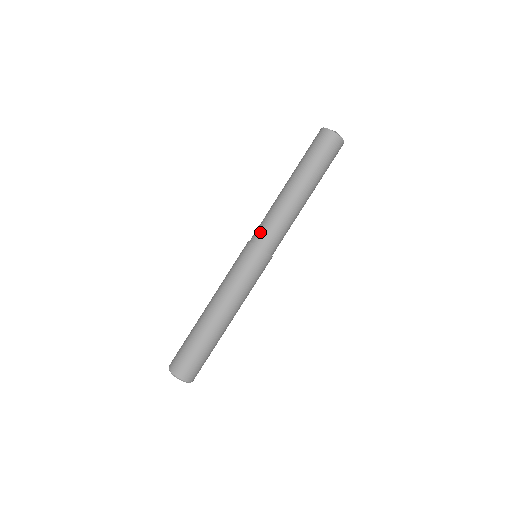
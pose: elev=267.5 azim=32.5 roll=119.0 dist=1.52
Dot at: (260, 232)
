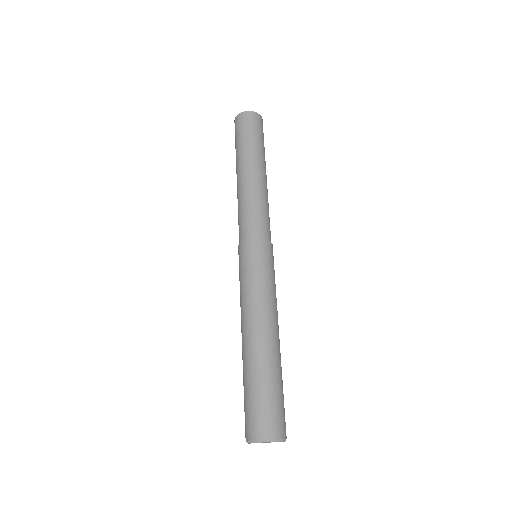
Dot at: (257, 224)
